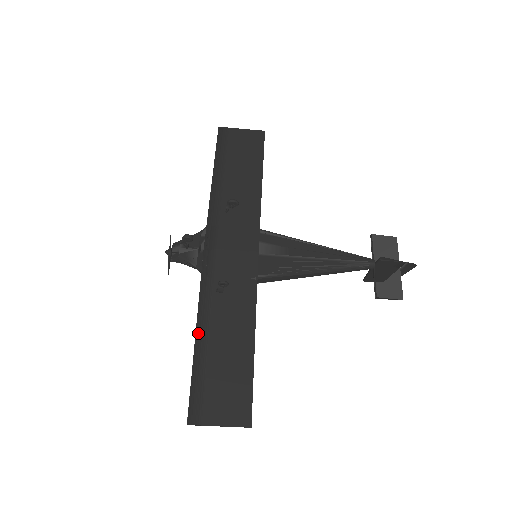
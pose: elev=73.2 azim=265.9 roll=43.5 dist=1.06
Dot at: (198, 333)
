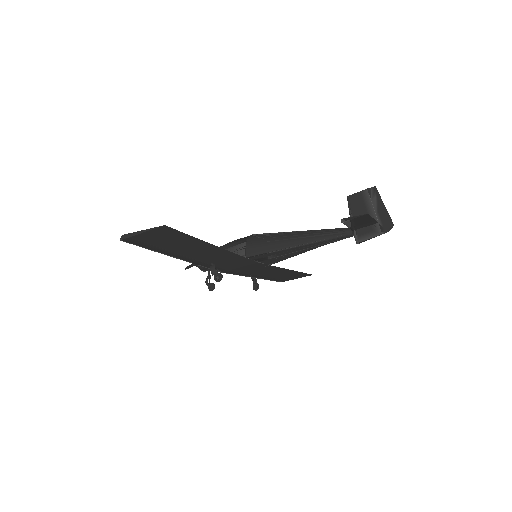
Dot at: (257, 278)
